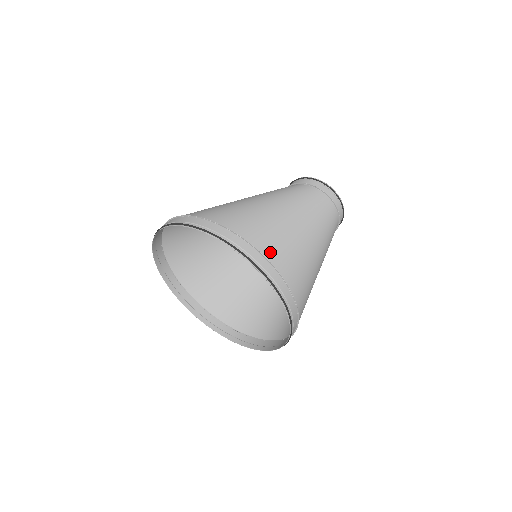
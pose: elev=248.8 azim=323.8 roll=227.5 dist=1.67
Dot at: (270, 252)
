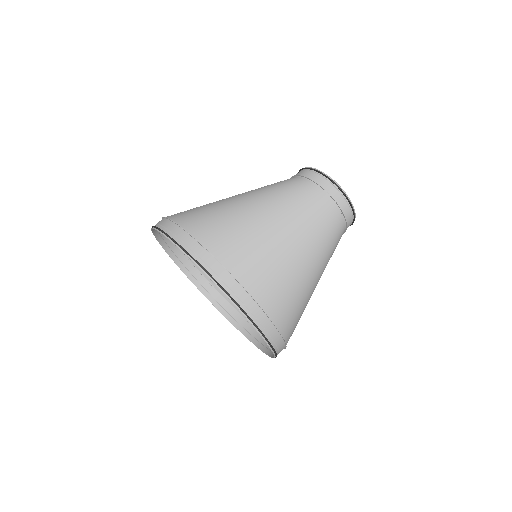
Dot at: (235, 263)
